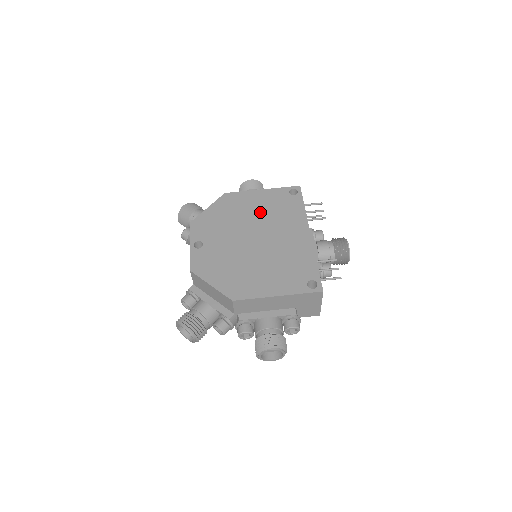
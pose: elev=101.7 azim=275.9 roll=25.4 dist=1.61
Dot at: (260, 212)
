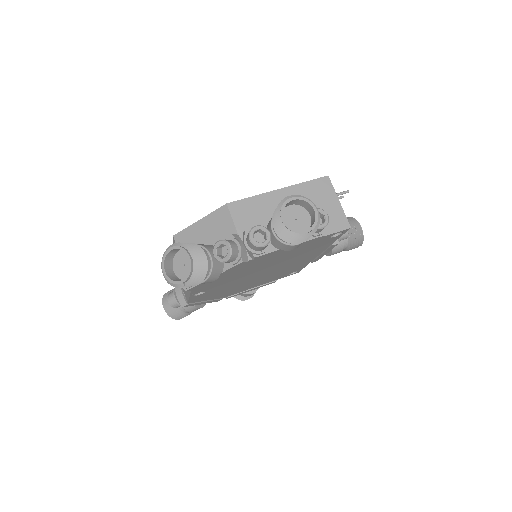
Dot at: occluded
